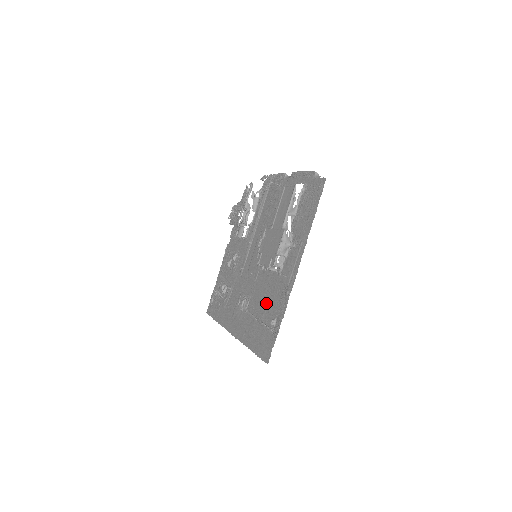
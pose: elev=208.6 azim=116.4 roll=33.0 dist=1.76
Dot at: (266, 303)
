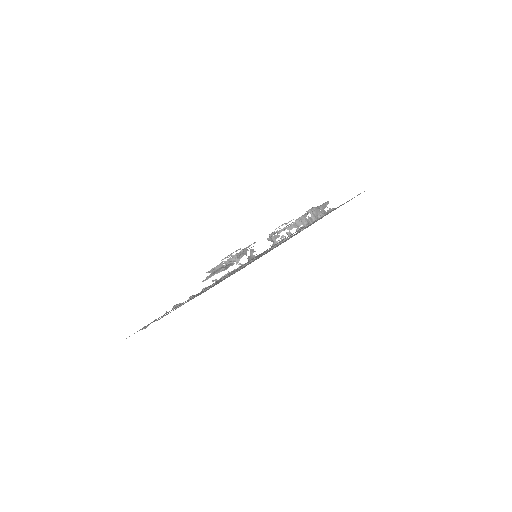
Dot at: occluded
